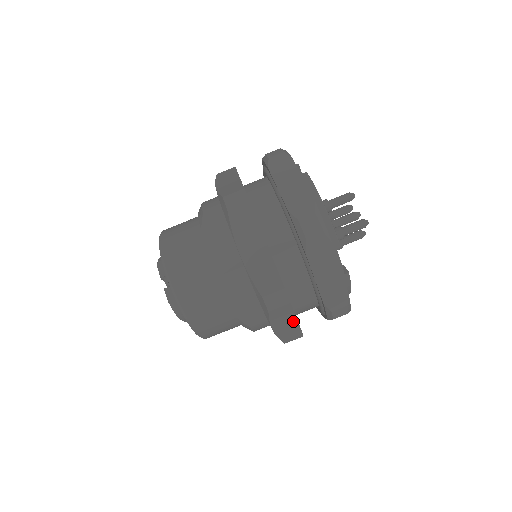
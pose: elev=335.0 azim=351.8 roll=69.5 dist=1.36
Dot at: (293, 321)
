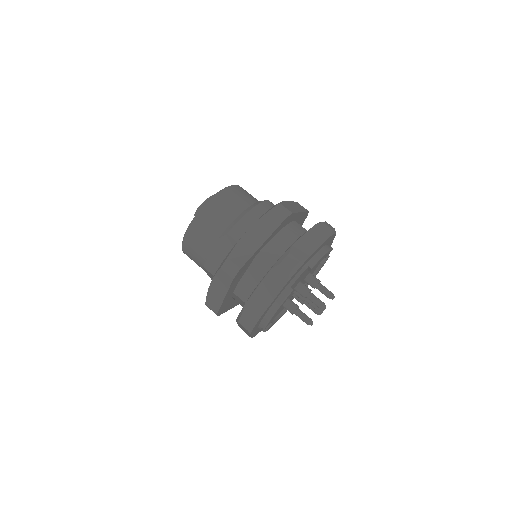
Dot at: occluded
